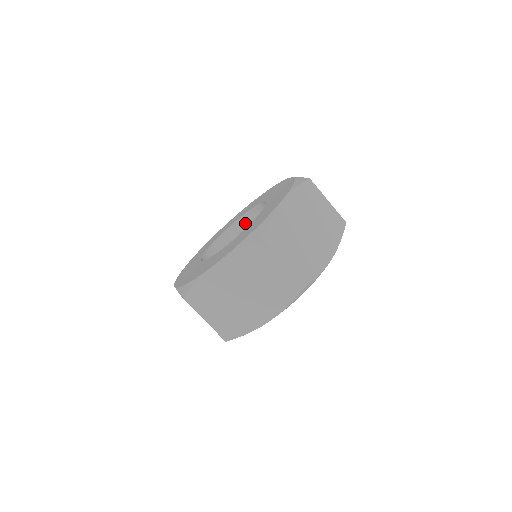
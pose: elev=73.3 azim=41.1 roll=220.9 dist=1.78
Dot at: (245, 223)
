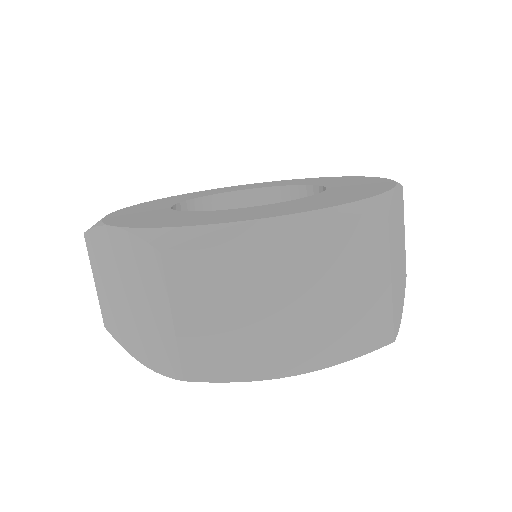
Dot at: occluded
